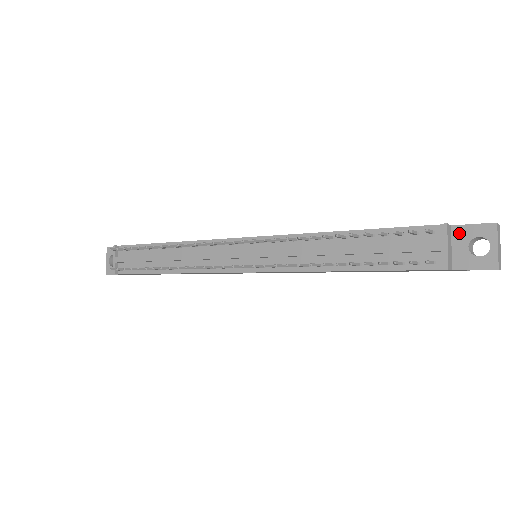
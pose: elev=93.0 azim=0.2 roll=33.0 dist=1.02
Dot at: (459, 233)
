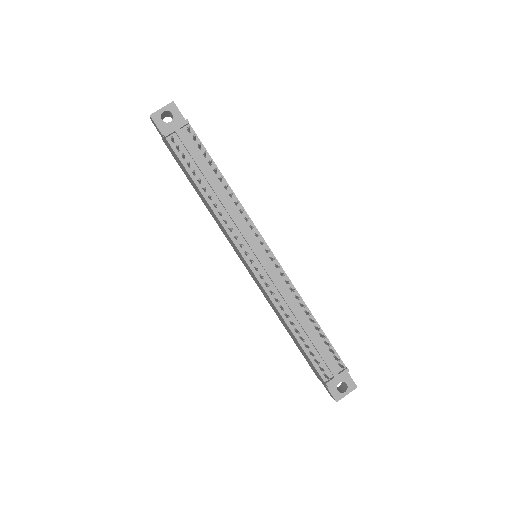
Dot at: occluded
